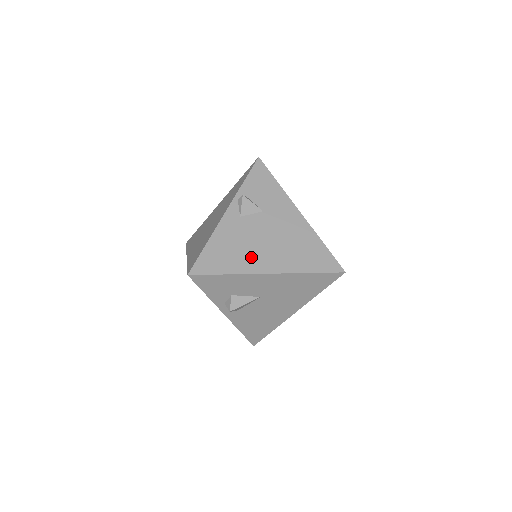
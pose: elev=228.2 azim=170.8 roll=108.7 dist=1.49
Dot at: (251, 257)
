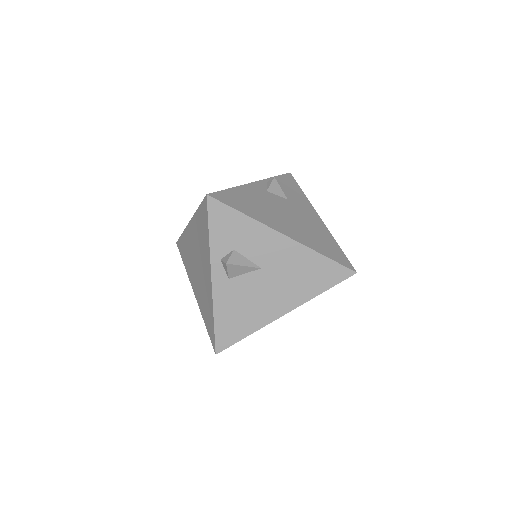
Dot at: (270, 217)
